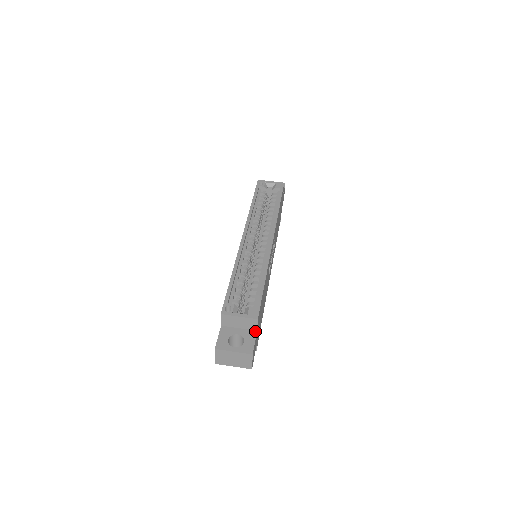
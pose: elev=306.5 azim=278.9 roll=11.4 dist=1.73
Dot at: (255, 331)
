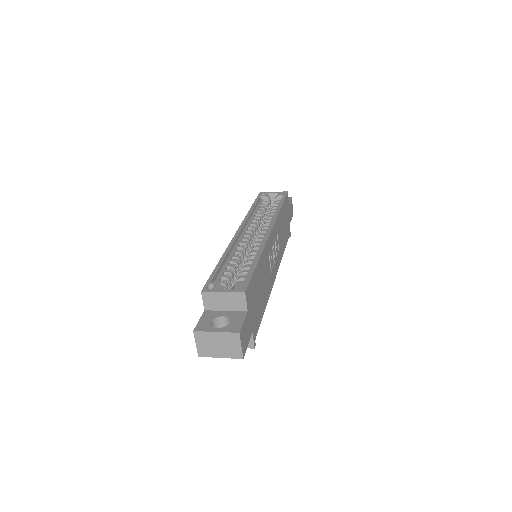
Dot at: (245, 312)
